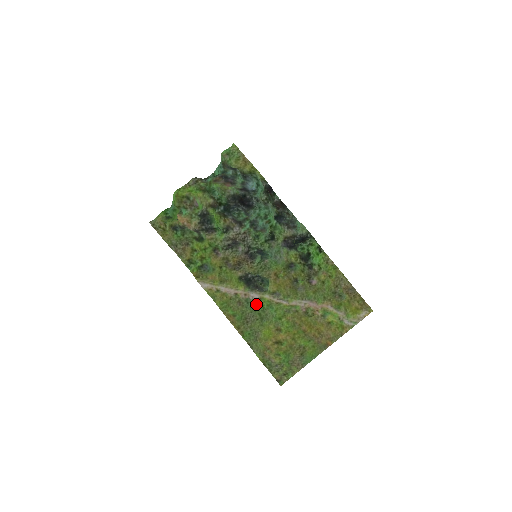
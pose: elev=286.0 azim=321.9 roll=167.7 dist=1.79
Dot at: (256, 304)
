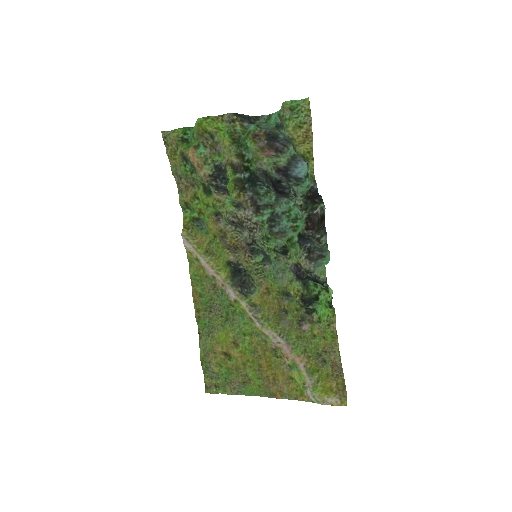
Dot at: (229, 301)
